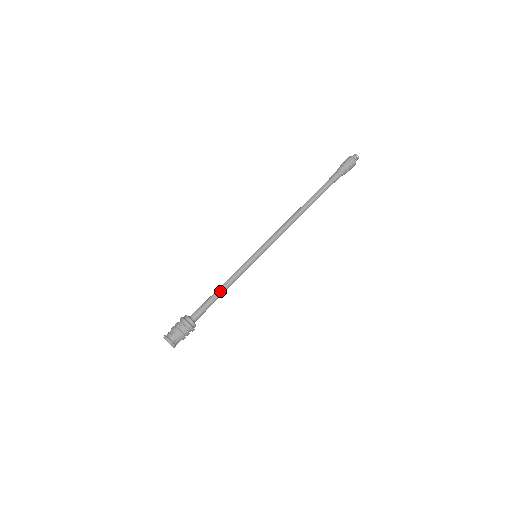
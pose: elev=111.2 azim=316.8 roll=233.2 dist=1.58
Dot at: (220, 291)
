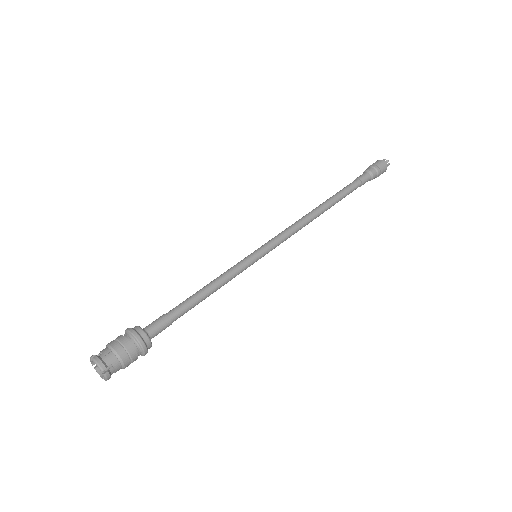
Dot at: (199, 296)
